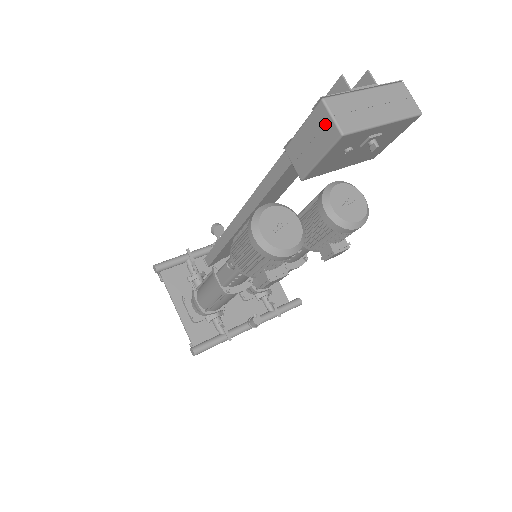
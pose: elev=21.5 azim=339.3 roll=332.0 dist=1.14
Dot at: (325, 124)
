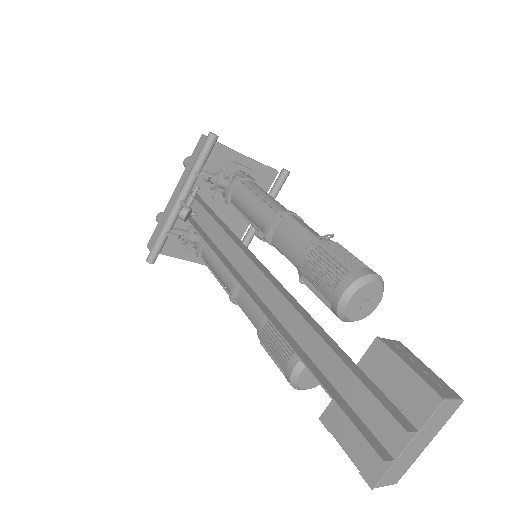
Dot at: occluded
